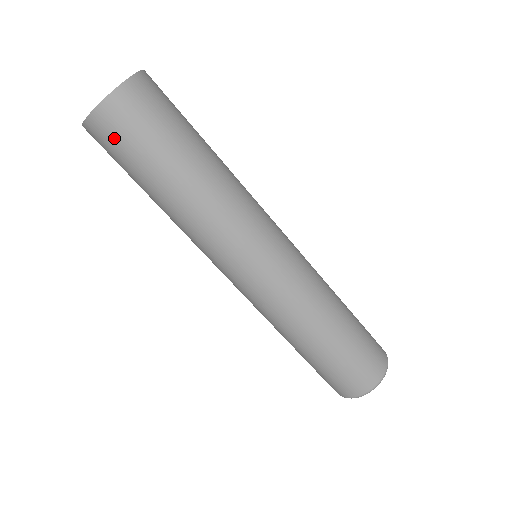
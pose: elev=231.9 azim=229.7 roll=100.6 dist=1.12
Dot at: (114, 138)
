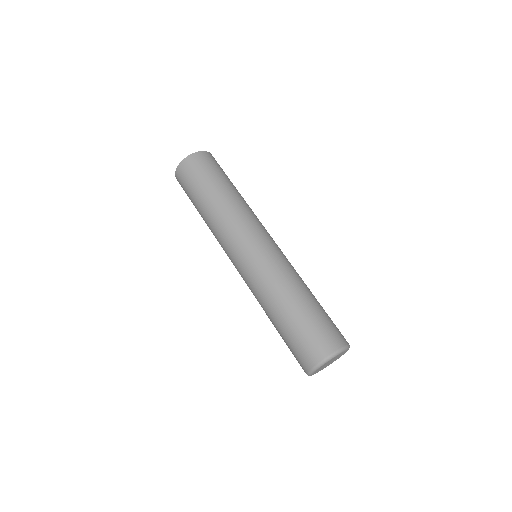
Dot at: (188, 173)
